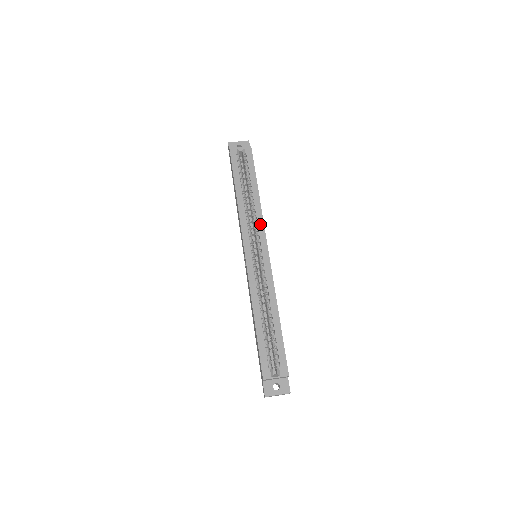
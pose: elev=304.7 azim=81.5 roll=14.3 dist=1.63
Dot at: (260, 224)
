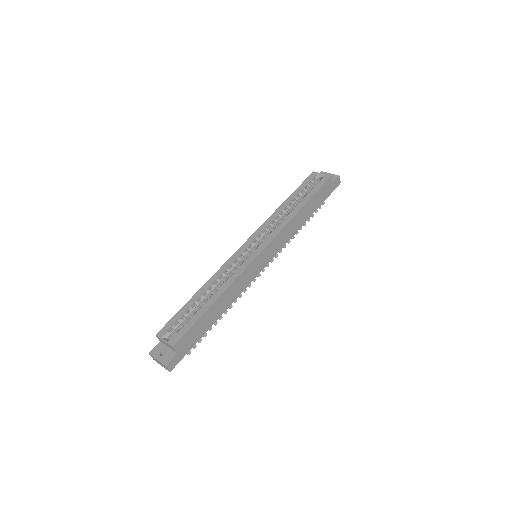
Dot at: (277, 230)
